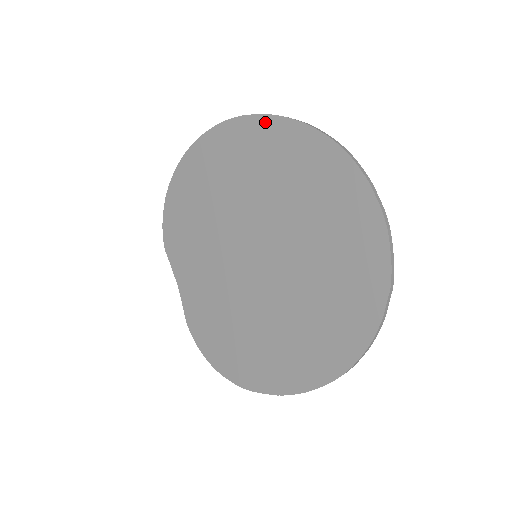
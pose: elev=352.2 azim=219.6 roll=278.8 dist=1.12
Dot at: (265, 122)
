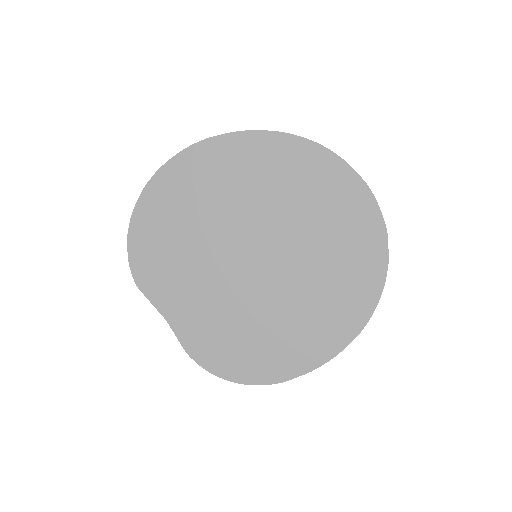
Dot at: (239, 138)
